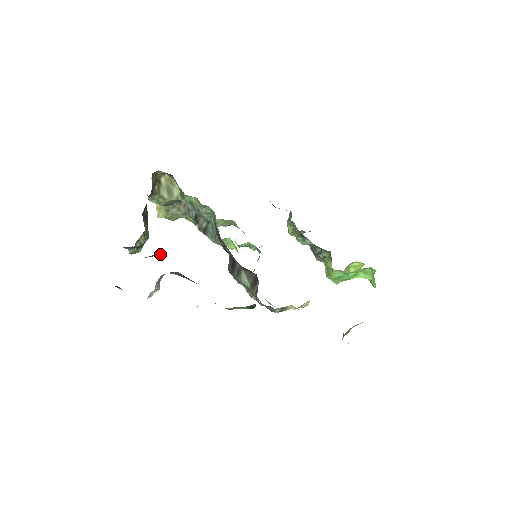
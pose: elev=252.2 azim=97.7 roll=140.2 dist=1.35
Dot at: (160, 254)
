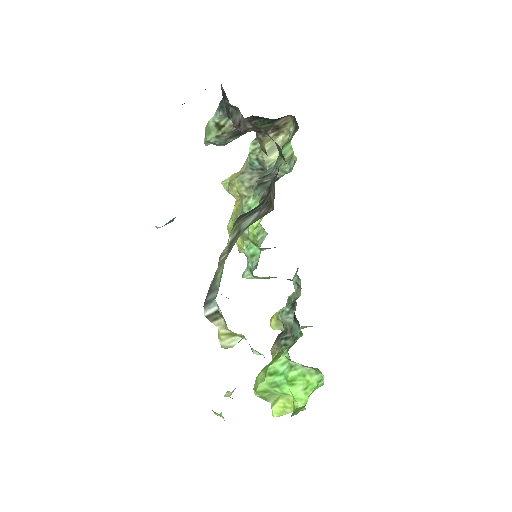
Dot at: (238, 123)
